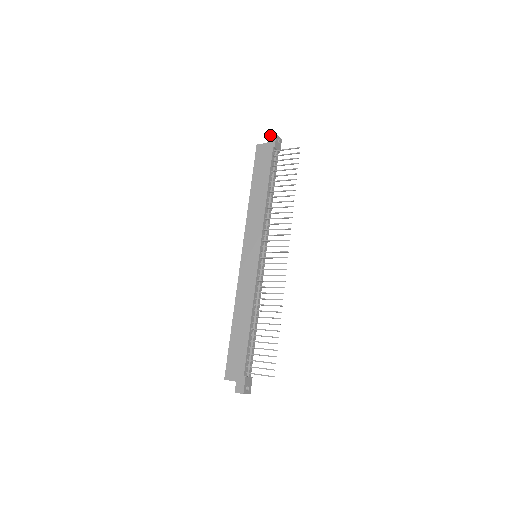
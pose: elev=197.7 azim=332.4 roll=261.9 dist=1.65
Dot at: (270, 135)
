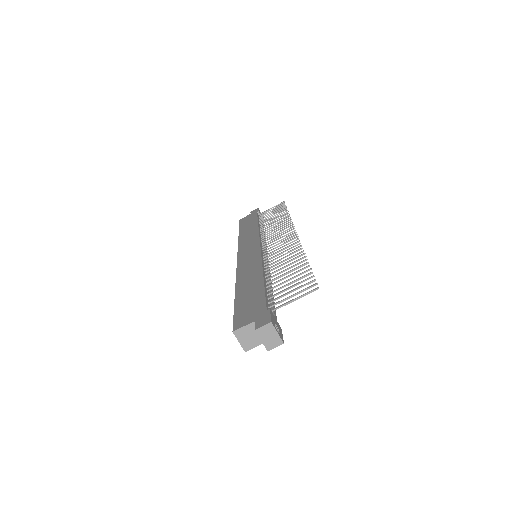
Dot at: (252, 211)
